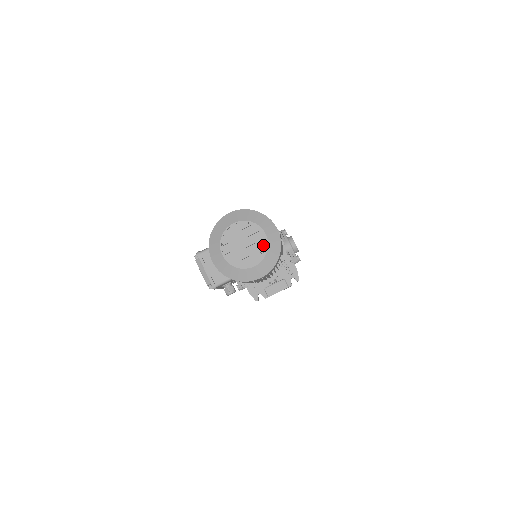
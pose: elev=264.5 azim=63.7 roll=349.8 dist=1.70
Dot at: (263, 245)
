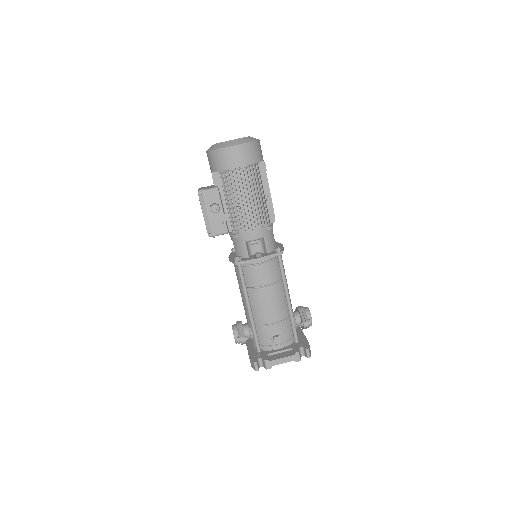
Dot at: occluded
